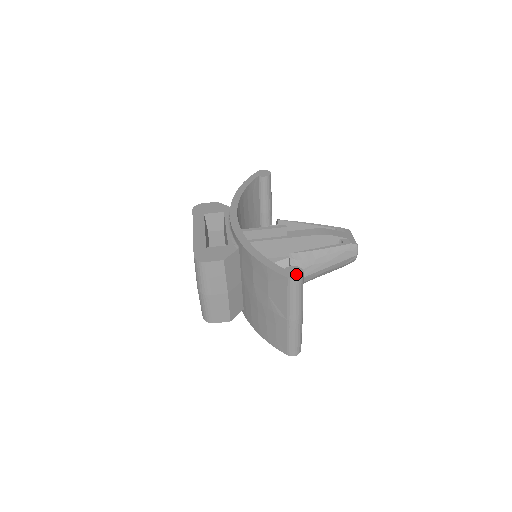
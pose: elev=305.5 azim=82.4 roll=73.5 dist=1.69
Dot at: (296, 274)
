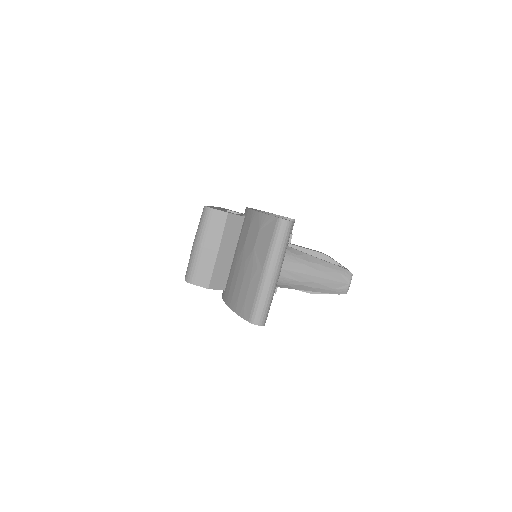
Dot at: occluded
